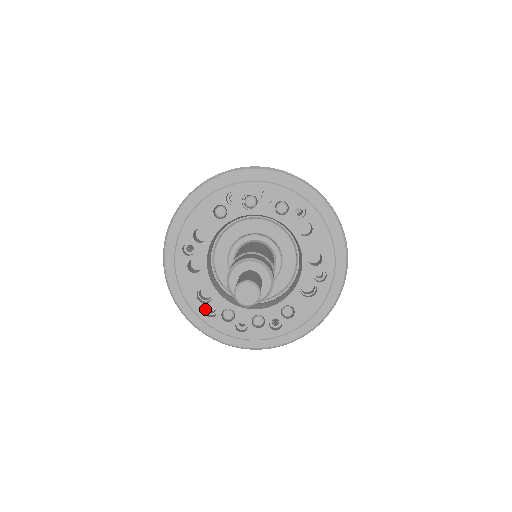
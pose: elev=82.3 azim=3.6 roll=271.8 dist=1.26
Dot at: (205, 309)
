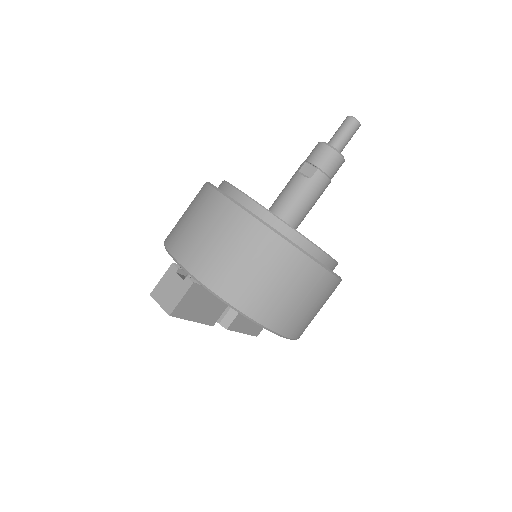
Dot at: occluded
